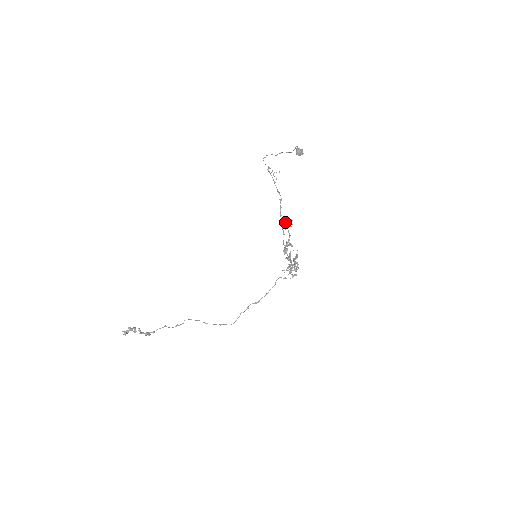
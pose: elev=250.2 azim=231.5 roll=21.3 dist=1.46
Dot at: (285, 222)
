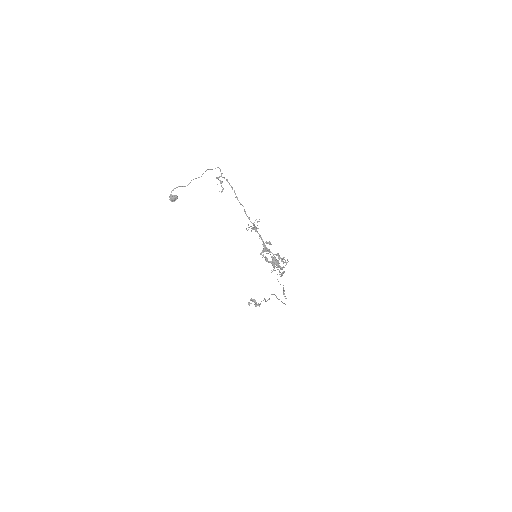
Dot at: occluded
